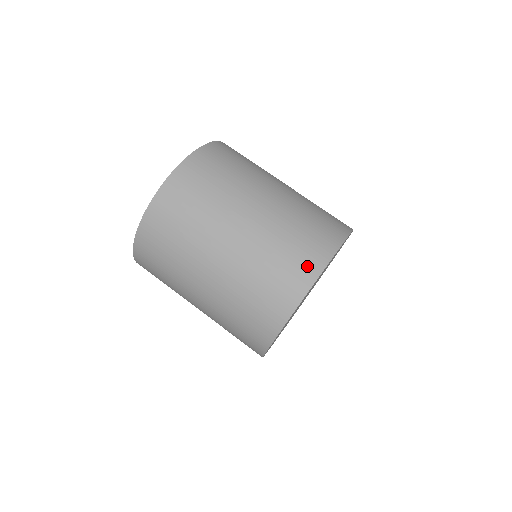
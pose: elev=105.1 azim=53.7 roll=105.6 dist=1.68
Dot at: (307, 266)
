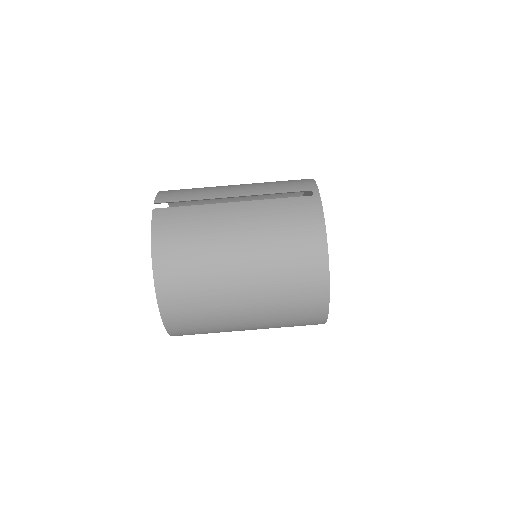
Dot at: (315, 312)
